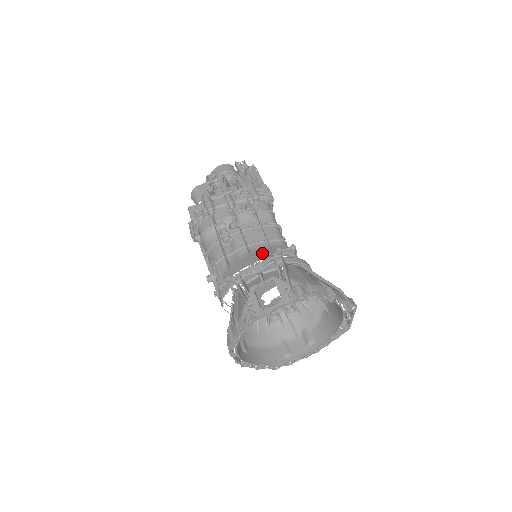
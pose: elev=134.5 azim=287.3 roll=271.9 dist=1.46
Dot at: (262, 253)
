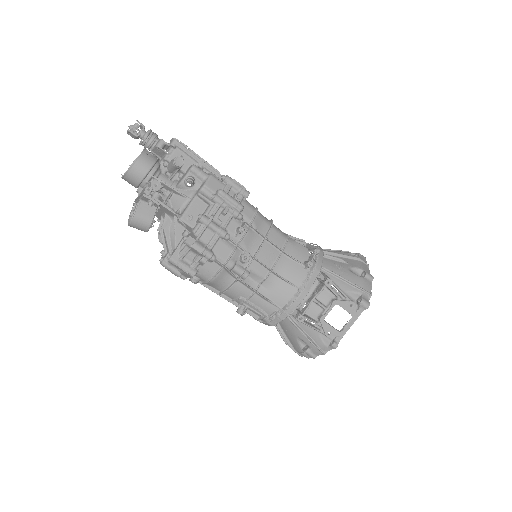
Dot at: (294, 273)
